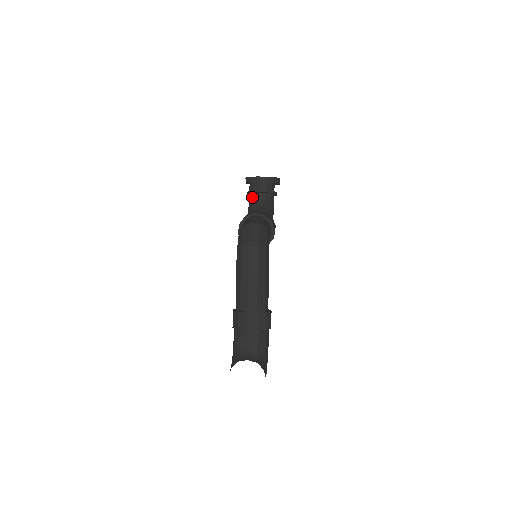
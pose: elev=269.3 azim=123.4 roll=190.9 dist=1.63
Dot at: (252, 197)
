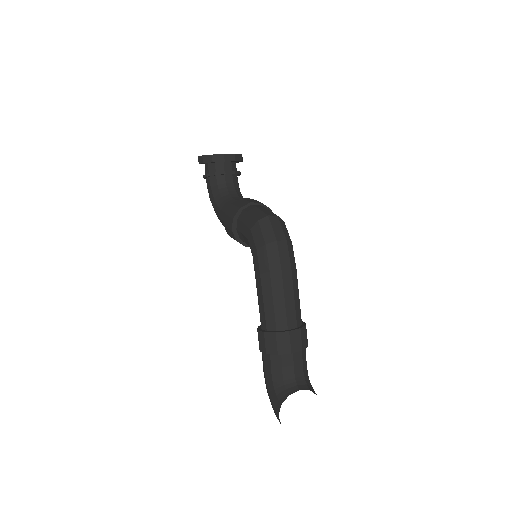
Dot at: (216, 181)
